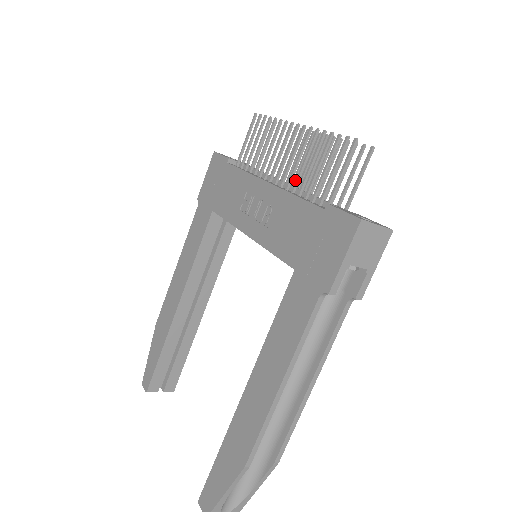
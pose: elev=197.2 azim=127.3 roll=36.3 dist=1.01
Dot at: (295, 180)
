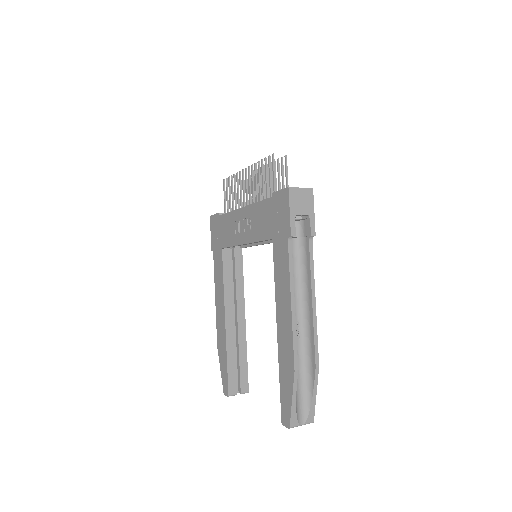
Dot at: occluded
